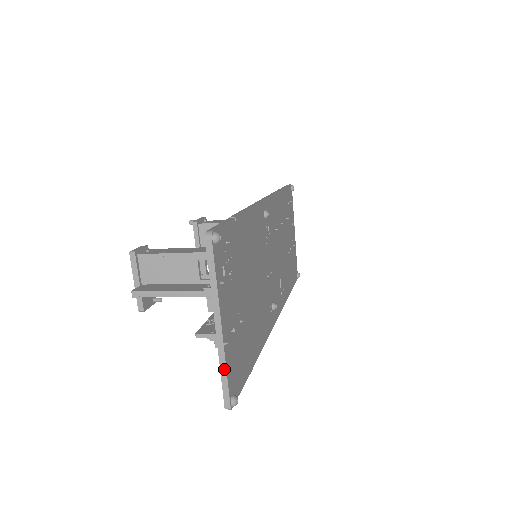
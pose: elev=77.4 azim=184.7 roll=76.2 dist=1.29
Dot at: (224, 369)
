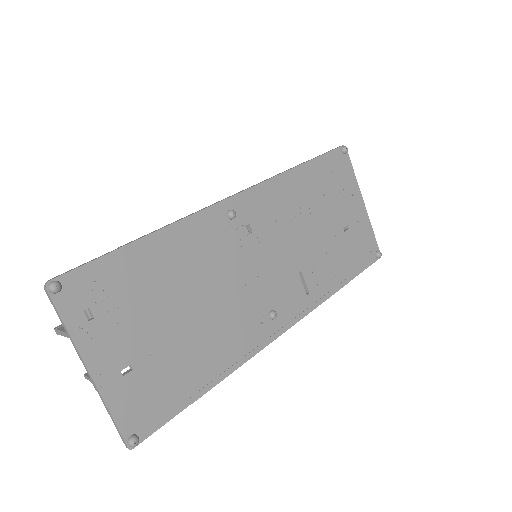
Dot at: (108, 411)
